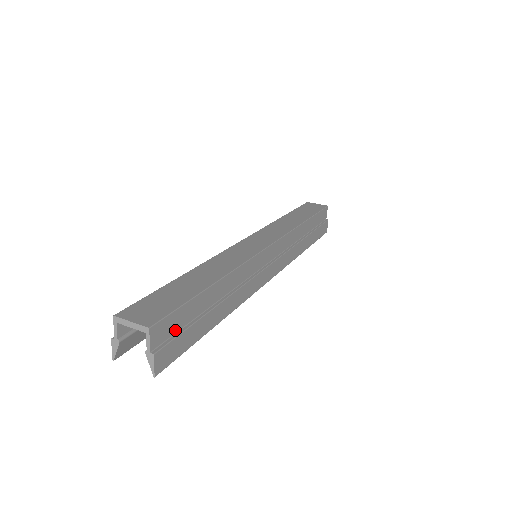
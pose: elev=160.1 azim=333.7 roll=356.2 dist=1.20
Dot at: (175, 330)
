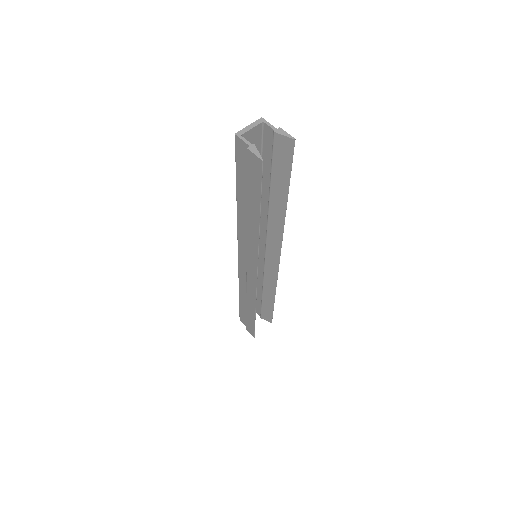
Dot at: (273, 152)
